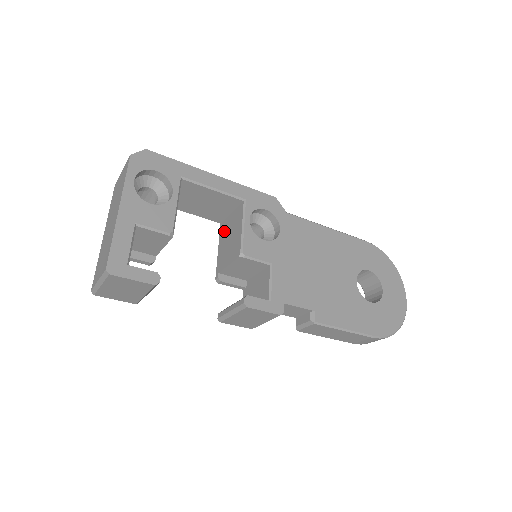
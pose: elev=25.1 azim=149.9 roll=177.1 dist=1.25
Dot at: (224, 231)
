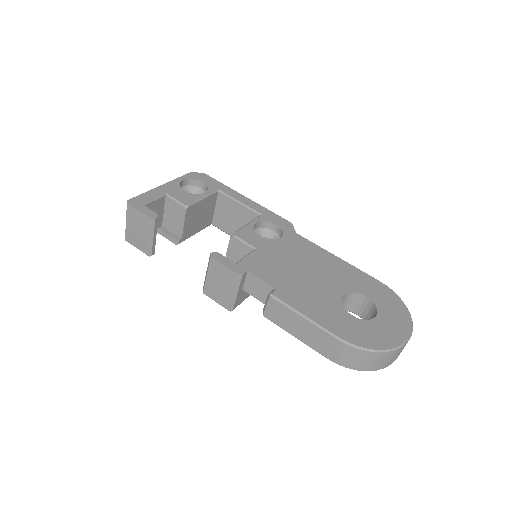
Dot at: occluded
